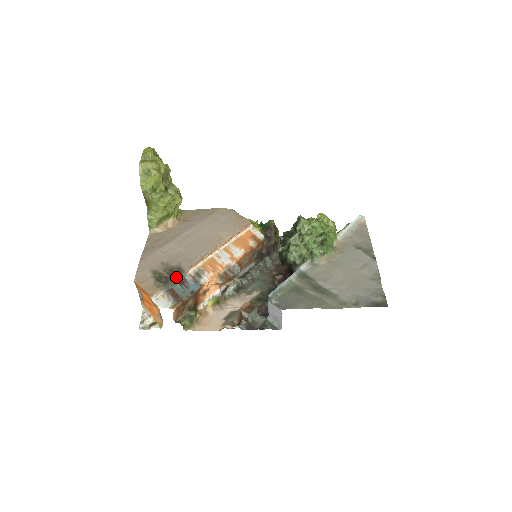
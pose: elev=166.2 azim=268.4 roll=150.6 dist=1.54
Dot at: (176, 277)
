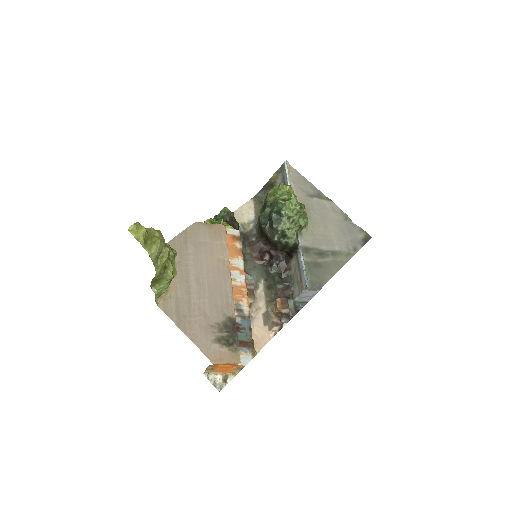
Dot at: (235, 329)
